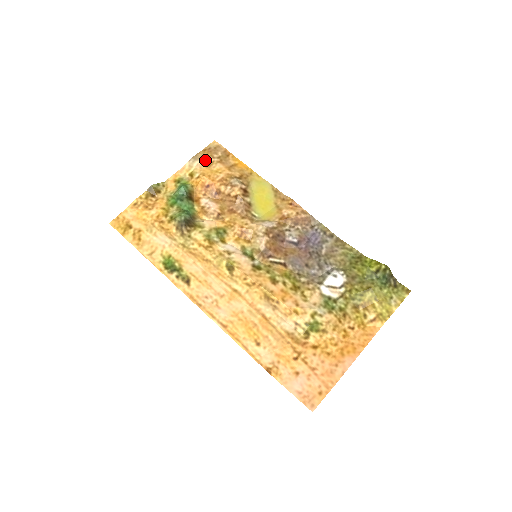
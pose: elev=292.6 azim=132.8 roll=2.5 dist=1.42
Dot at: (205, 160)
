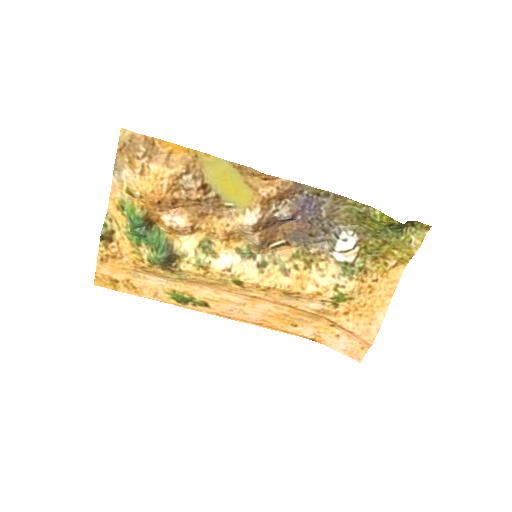
Dot at: (131, 167)
